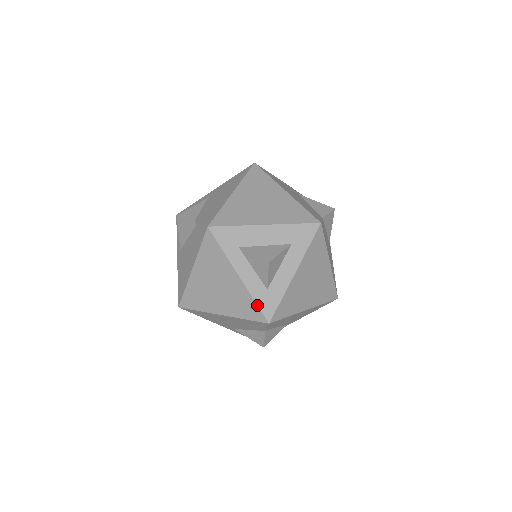
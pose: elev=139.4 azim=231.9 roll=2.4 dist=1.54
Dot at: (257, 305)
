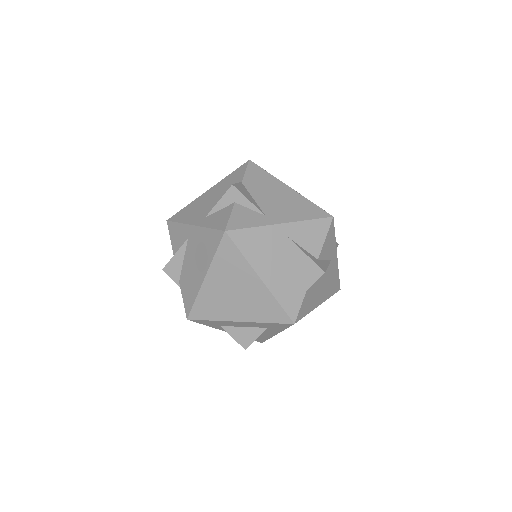
Dot at: occluded
